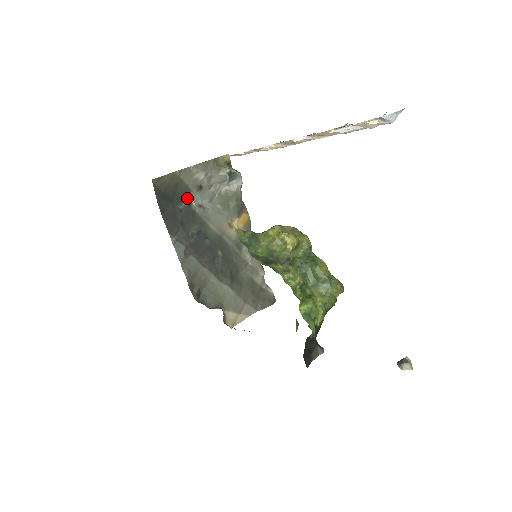
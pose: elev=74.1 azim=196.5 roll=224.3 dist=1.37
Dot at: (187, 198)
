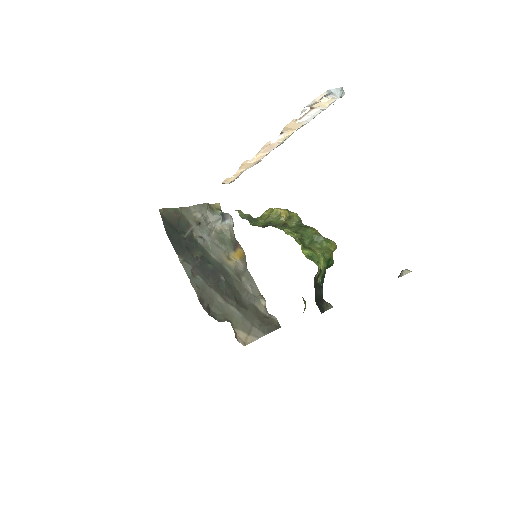
Dot at: (189, 231)
